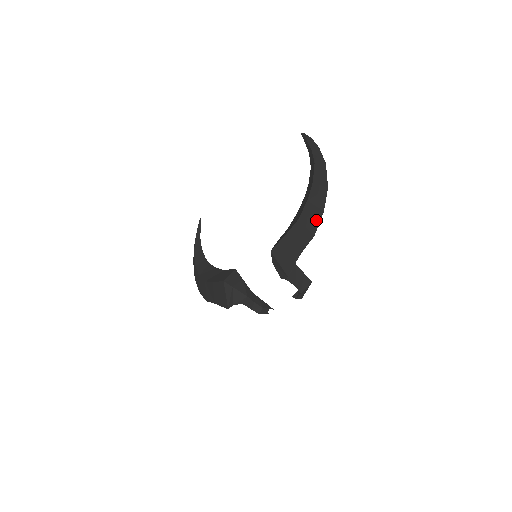
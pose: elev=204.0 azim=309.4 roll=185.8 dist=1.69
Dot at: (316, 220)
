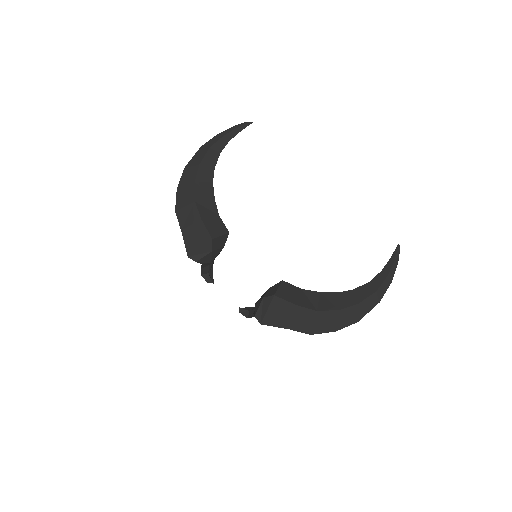
Dot at: (325, 329)
